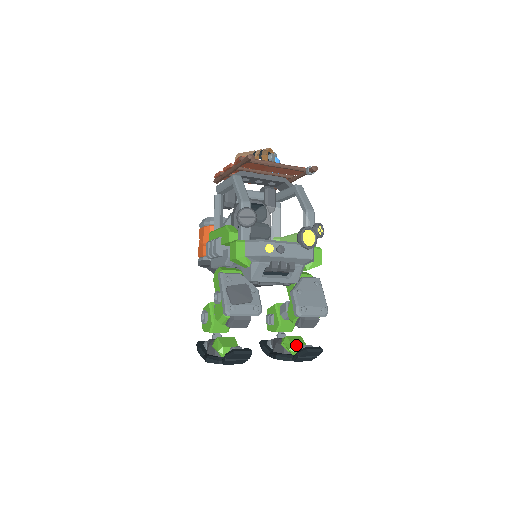
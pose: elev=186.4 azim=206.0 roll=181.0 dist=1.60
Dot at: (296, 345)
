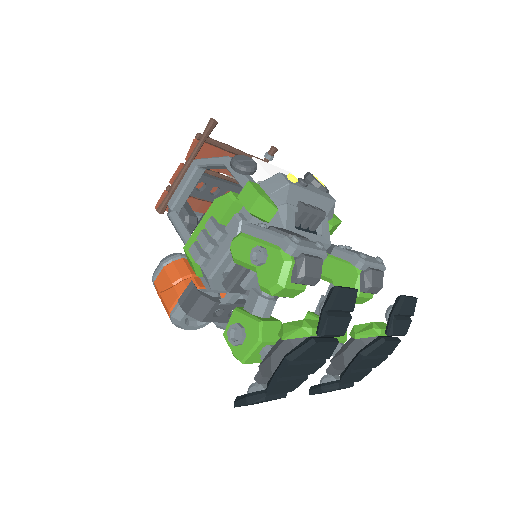
Dot at: (376, 322)
